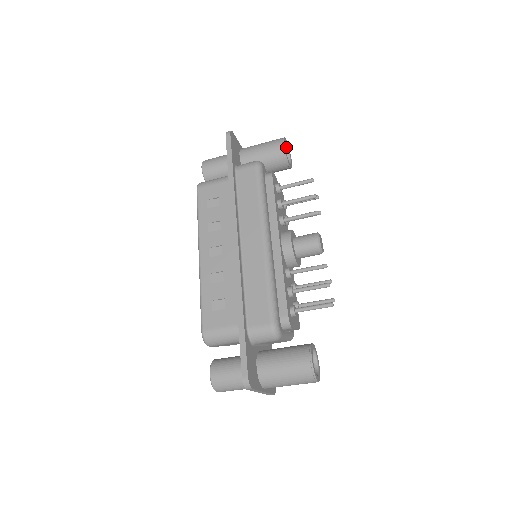
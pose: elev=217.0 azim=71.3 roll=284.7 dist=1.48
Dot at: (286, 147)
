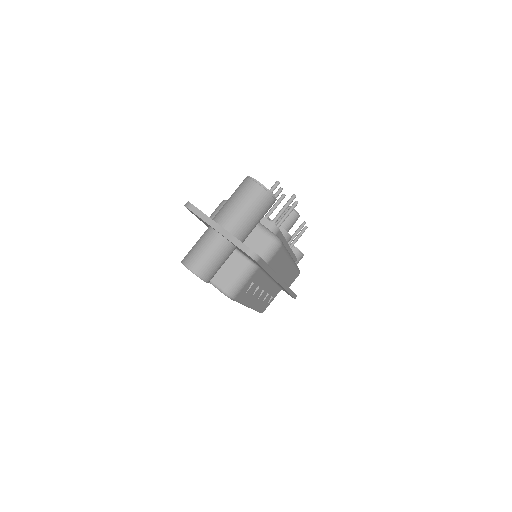
Dot at: occluded
